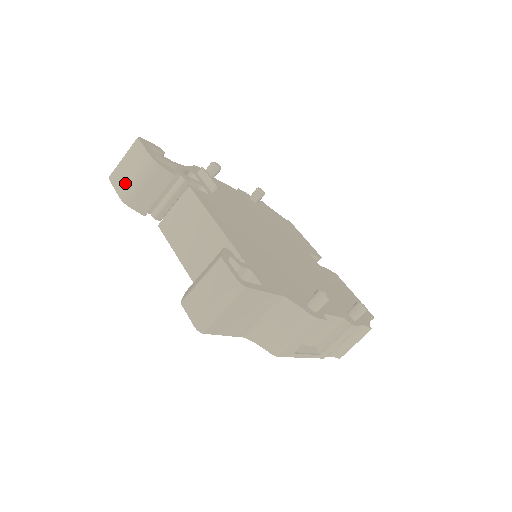
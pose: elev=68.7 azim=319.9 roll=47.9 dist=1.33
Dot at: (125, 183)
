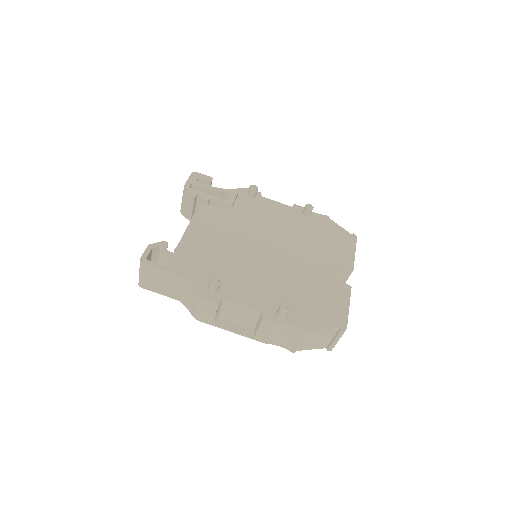
Dot at: occluded
